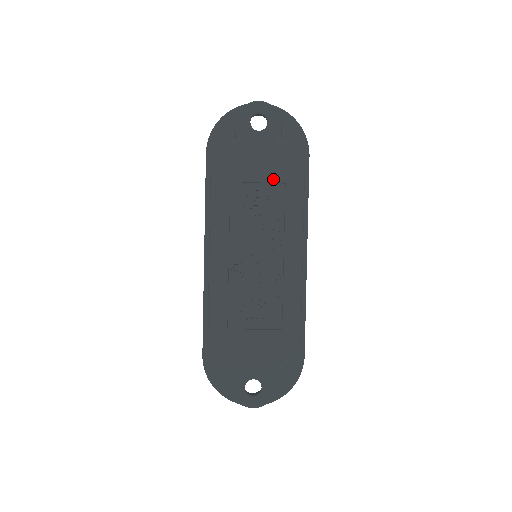
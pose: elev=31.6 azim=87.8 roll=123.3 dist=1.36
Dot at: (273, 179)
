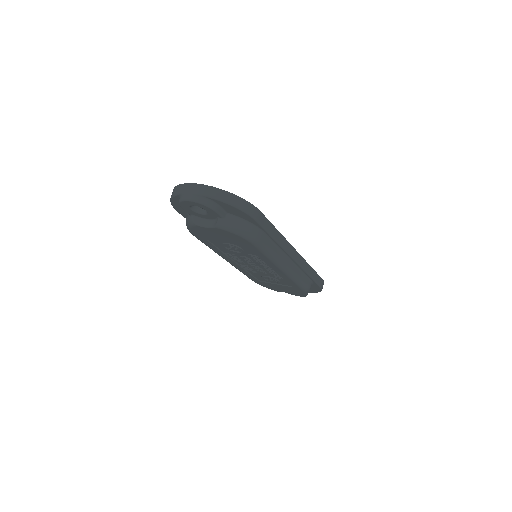
Dot at: (234, 242)
